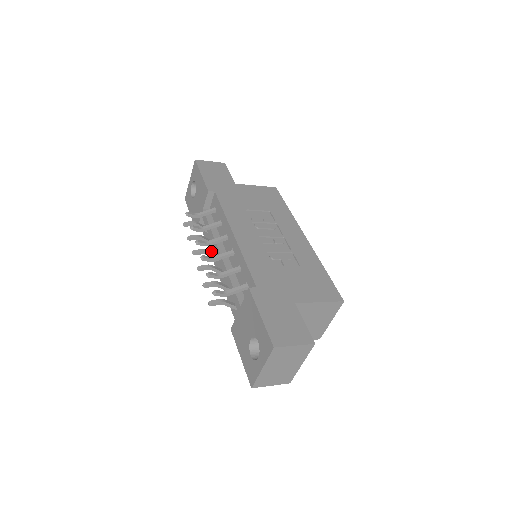
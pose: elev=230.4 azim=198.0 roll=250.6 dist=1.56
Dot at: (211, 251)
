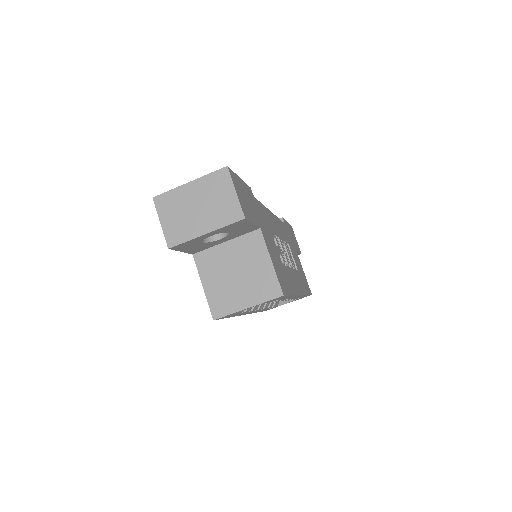
Dot at: occluded
